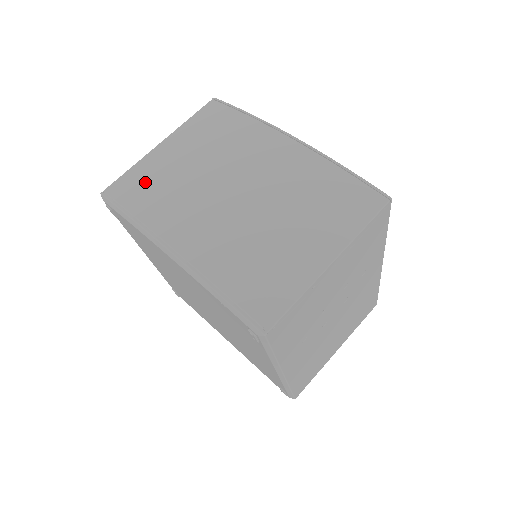
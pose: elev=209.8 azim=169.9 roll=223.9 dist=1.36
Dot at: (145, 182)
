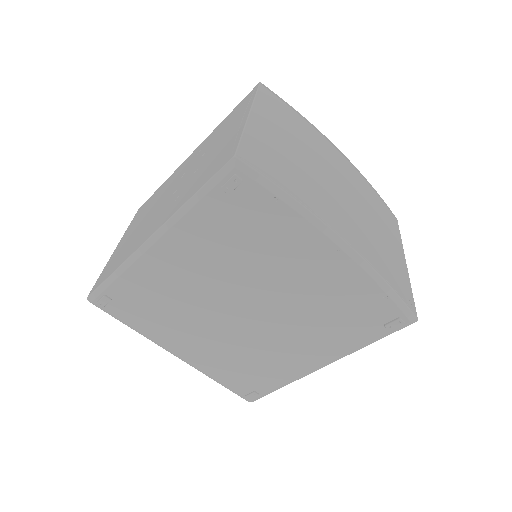
Dot at: (275, 159)
